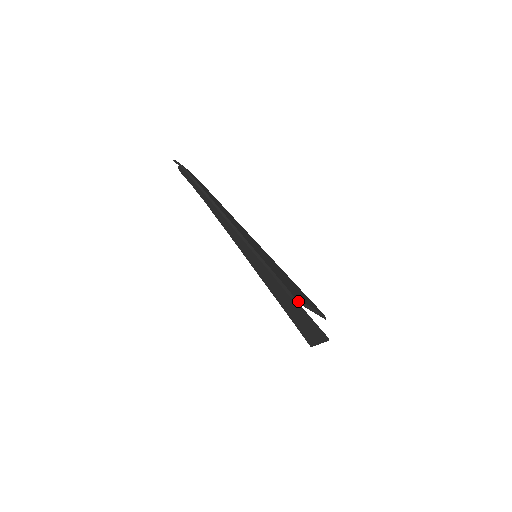
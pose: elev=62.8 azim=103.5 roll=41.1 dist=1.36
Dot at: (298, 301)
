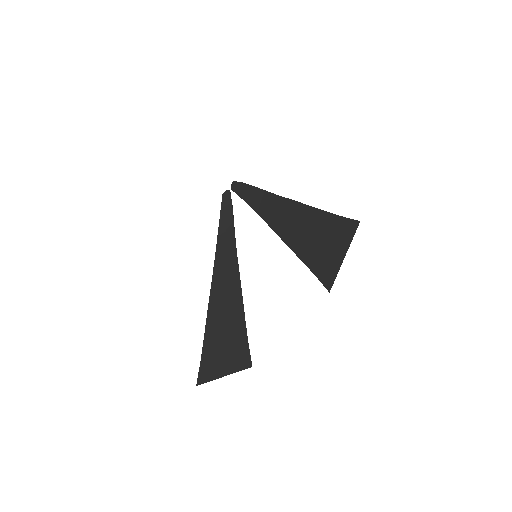
Dot at: (355, 232)
